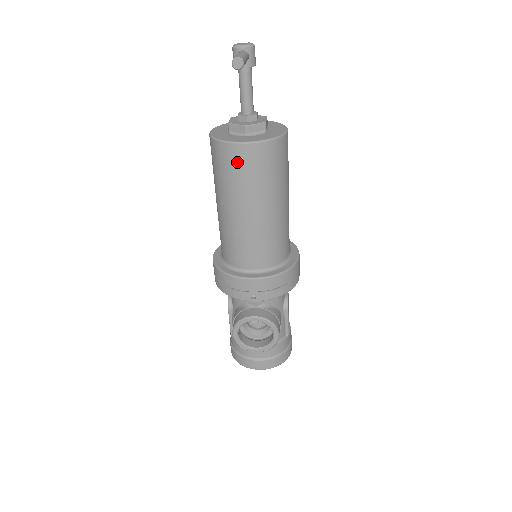
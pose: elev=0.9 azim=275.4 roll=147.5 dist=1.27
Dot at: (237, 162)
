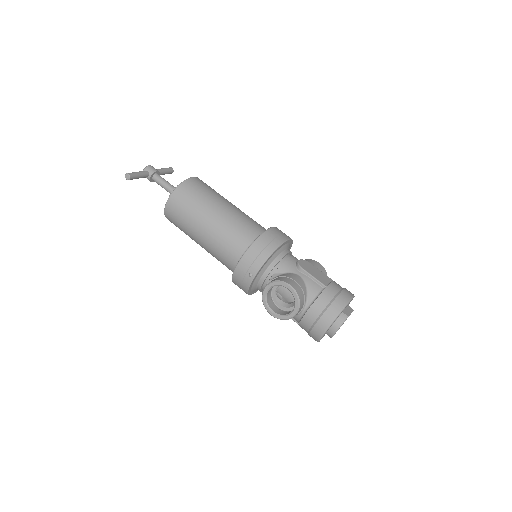
Dot at: (174, 214)
